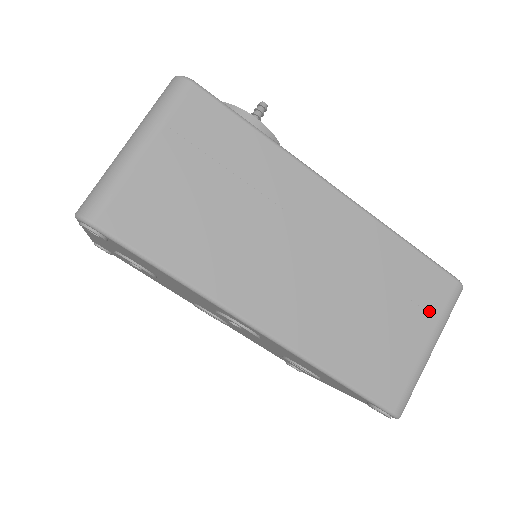
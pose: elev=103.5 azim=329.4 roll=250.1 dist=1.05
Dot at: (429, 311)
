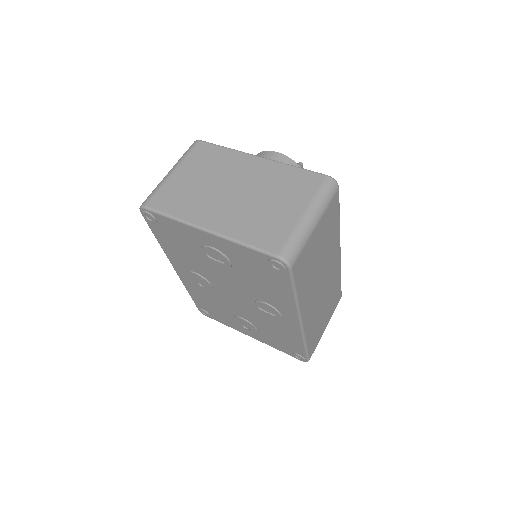
Dot at: (332, 311)
